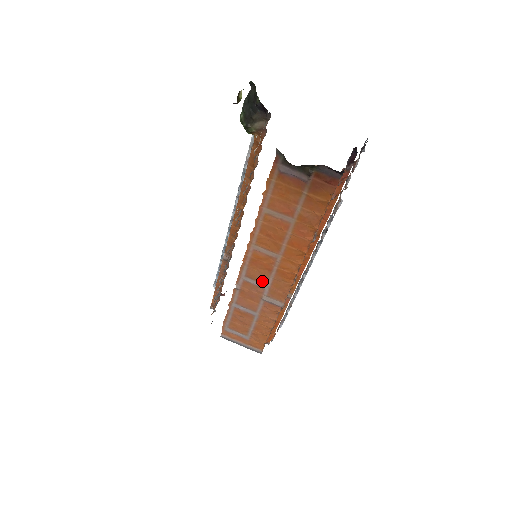
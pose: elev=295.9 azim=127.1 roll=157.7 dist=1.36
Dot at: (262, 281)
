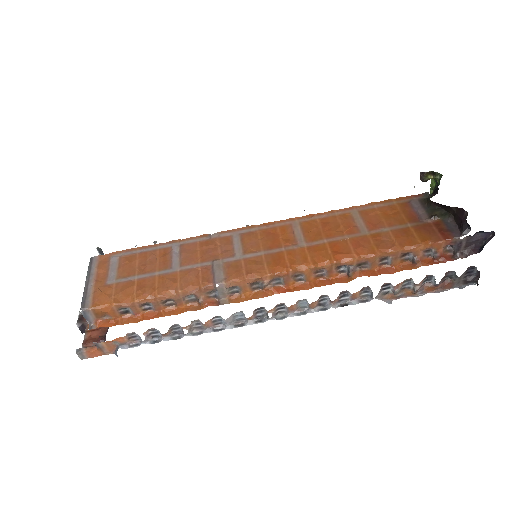
Dot at: (247, 249)
